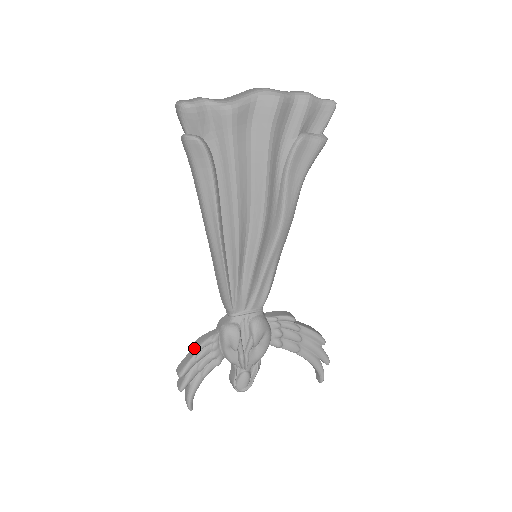
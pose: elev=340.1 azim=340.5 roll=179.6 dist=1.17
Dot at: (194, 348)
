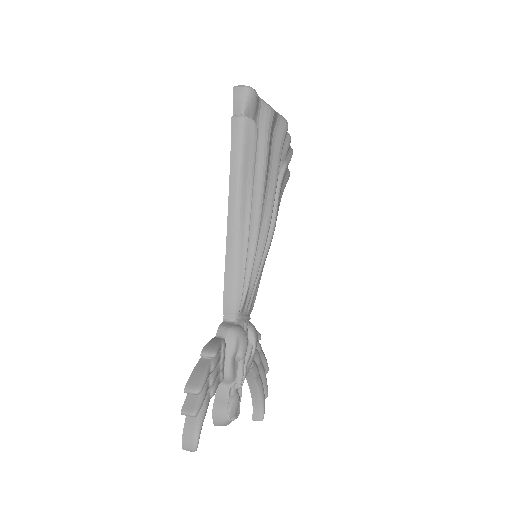
Dot at: (202, 358)
